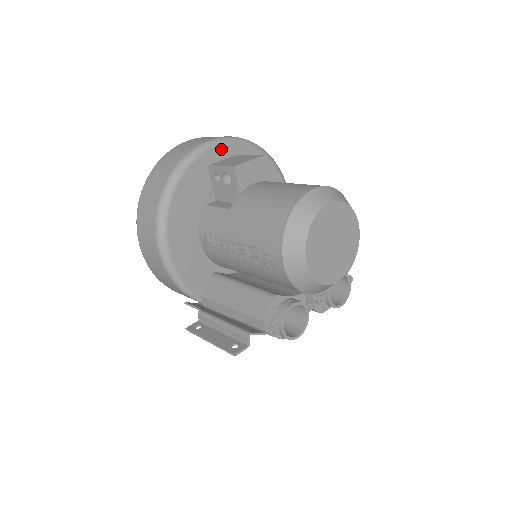
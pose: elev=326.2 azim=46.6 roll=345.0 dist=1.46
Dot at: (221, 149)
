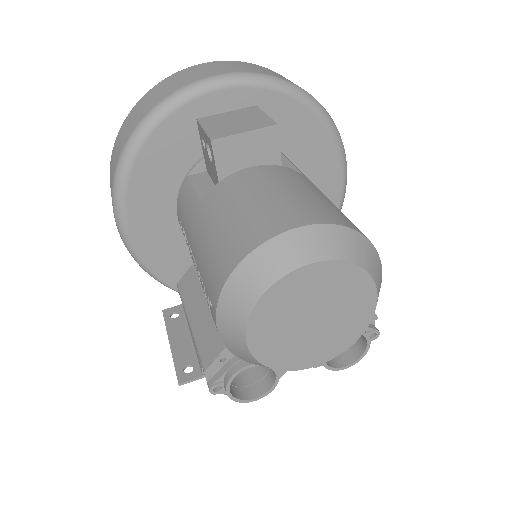
Dot at: (226, 94)
